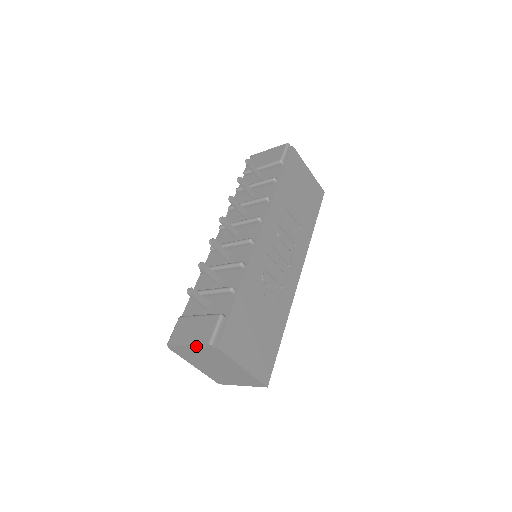
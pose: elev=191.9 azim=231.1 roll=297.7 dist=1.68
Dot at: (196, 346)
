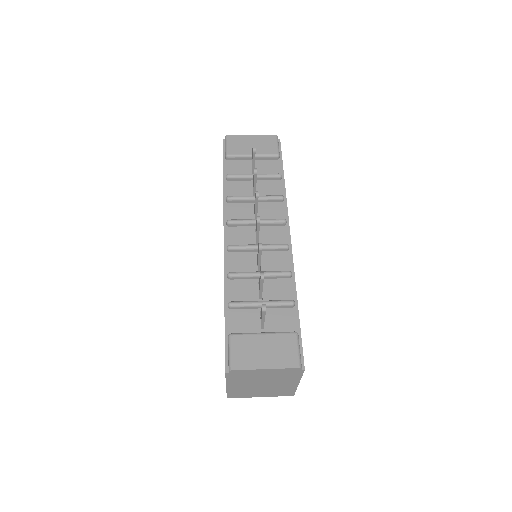
Dot at: (276, 370)
